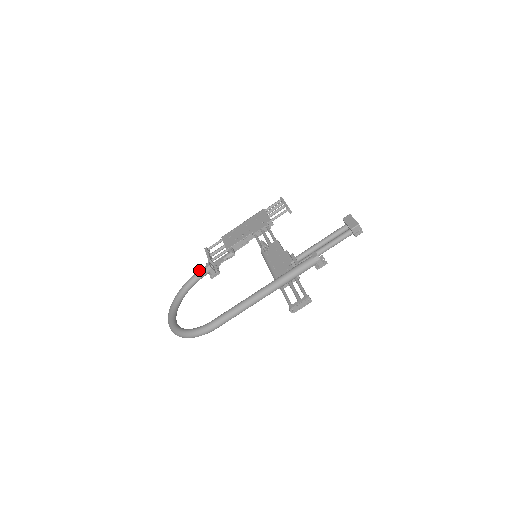
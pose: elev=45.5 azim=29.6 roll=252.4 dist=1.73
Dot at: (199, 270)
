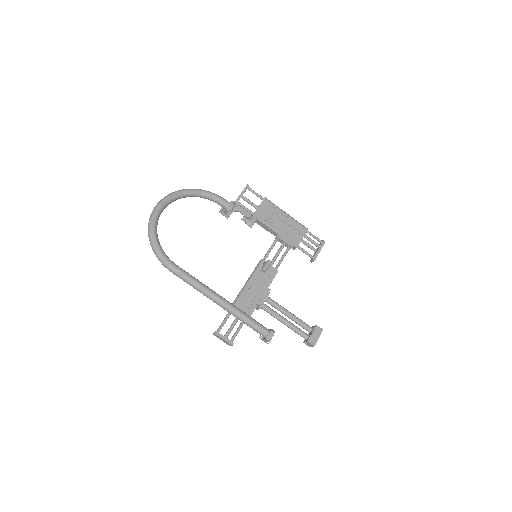
Dot at: (222, 198)
